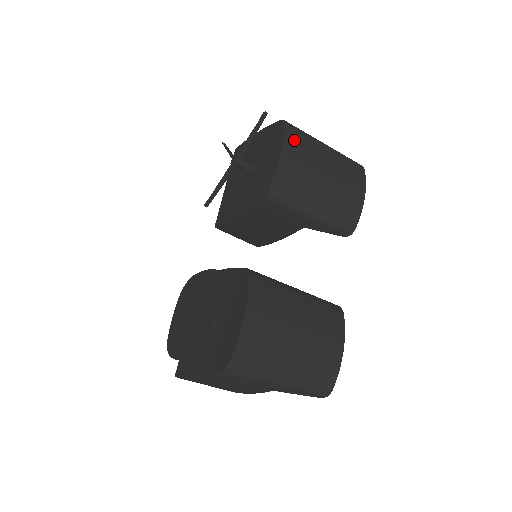
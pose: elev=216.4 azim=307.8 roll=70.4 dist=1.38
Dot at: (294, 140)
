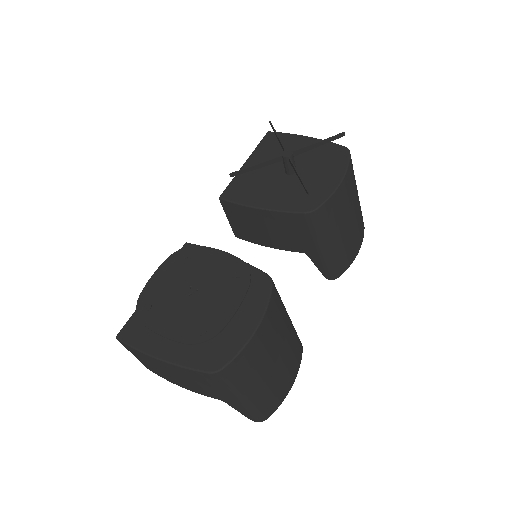
Dot at: (350, 175)
